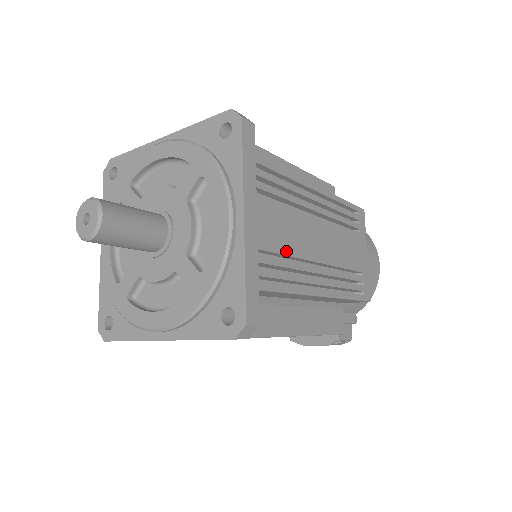
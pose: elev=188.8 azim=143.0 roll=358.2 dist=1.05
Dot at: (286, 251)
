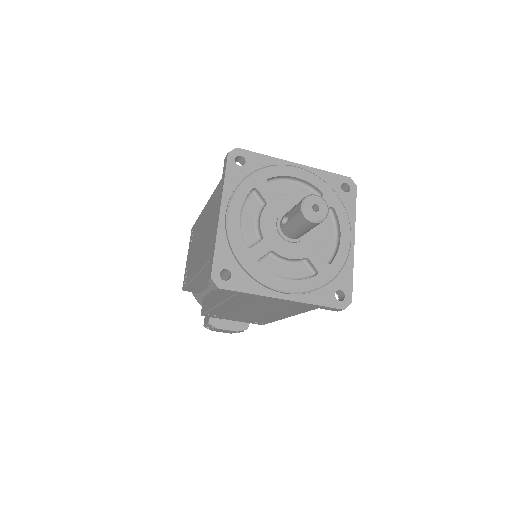
Dot at: occluded
